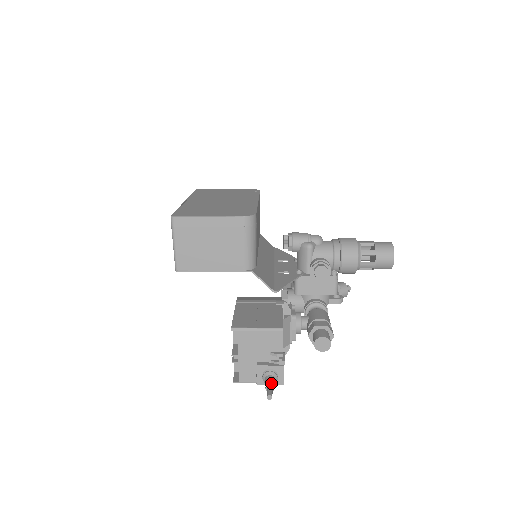
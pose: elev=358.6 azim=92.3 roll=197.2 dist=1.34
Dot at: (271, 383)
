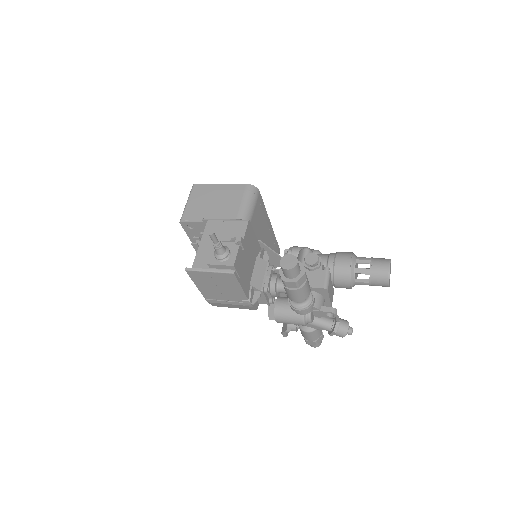
Dot at: (219, 240)
